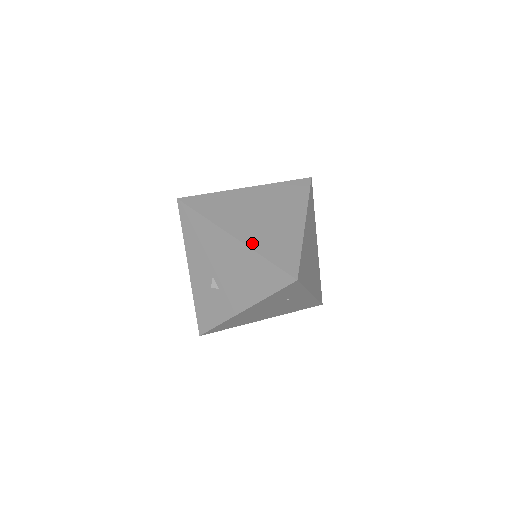
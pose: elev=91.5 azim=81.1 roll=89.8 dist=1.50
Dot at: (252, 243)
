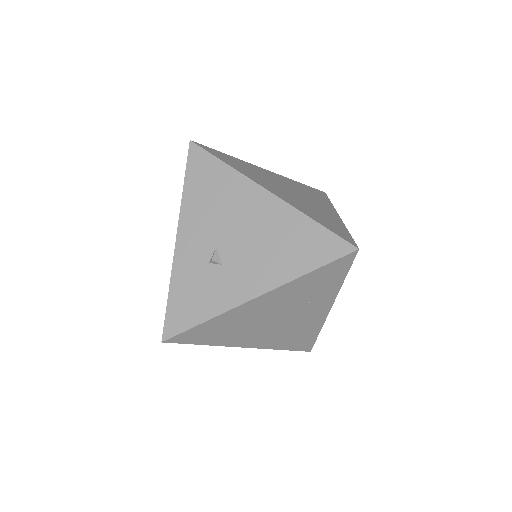
Dot at: (292, 203)
